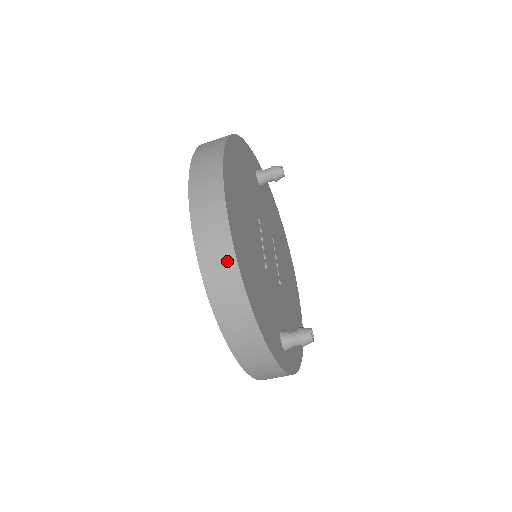
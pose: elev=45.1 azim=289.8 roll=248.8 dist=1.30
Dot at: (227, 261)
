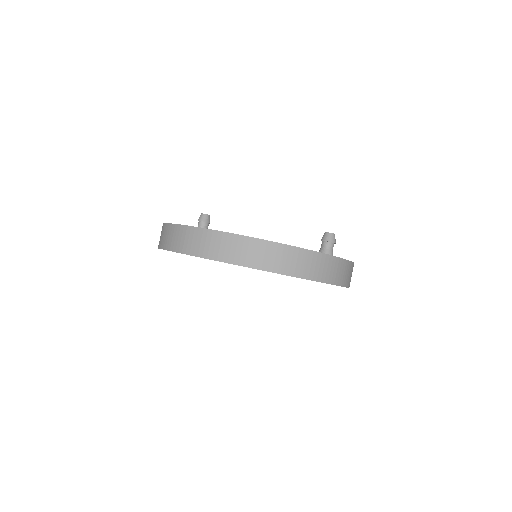
Dot at: (249, 244)
